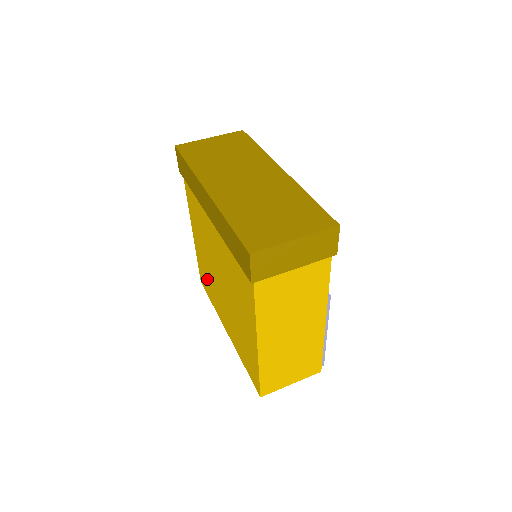
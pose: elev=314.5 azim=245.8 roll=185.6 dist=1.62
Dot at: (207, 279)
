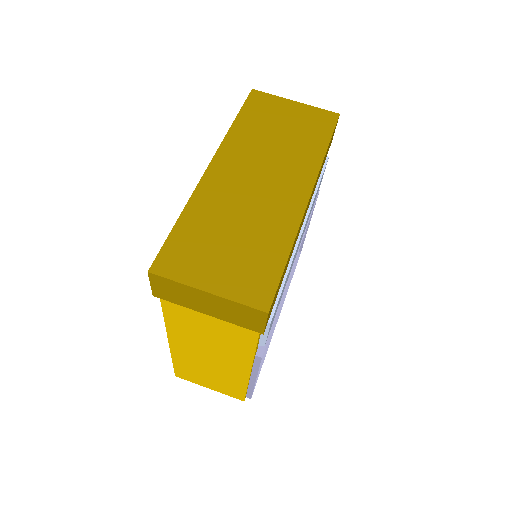
Dot at: occluded
